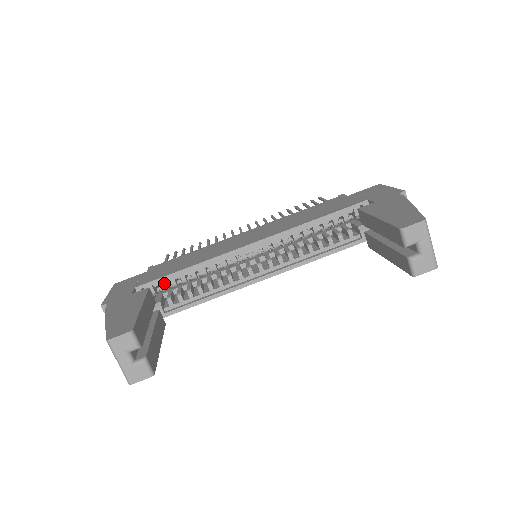
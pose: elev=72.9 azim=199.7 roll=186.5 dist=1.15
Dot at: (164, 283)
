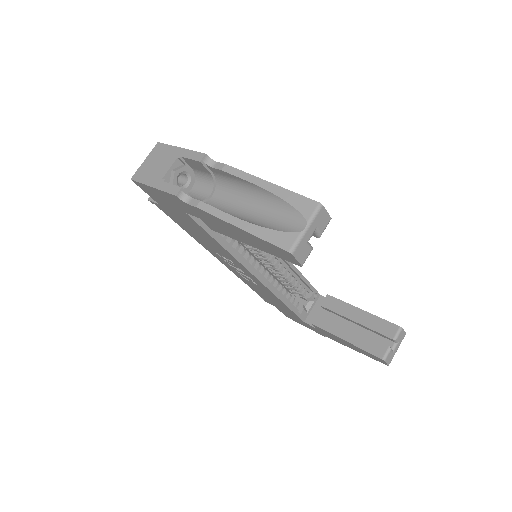
Dot at: occluded
